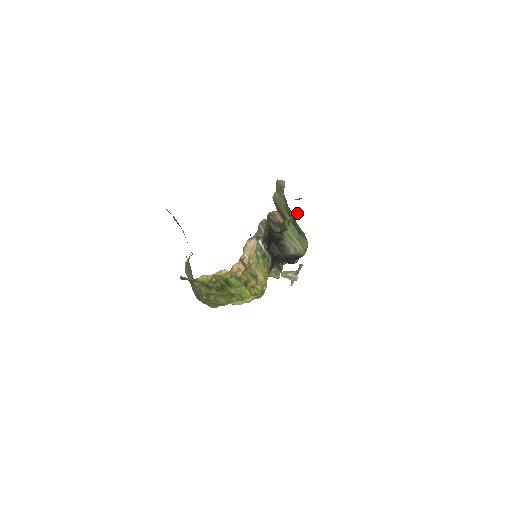
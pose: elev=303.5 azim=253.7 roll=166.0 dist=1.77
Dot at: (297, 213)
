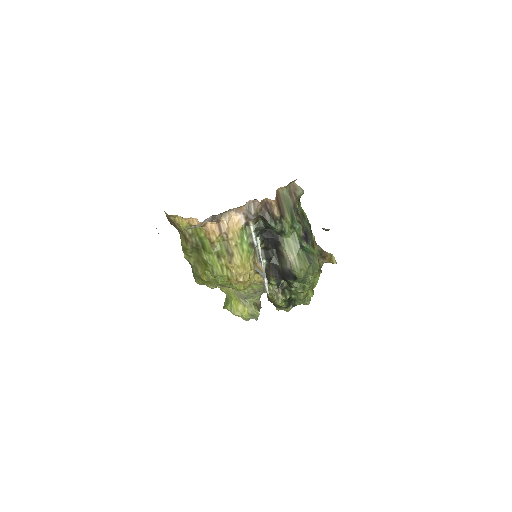
Dot at: (331, 256)
